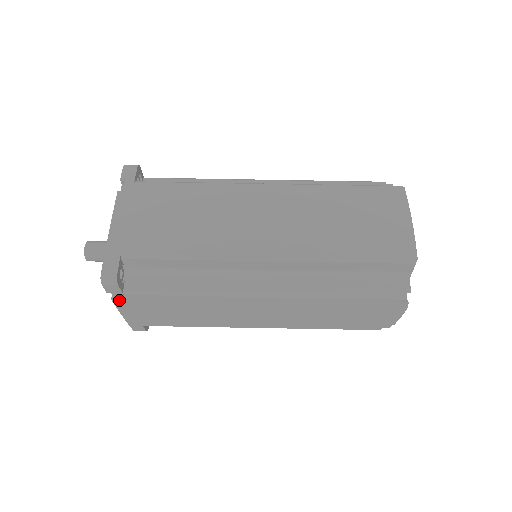
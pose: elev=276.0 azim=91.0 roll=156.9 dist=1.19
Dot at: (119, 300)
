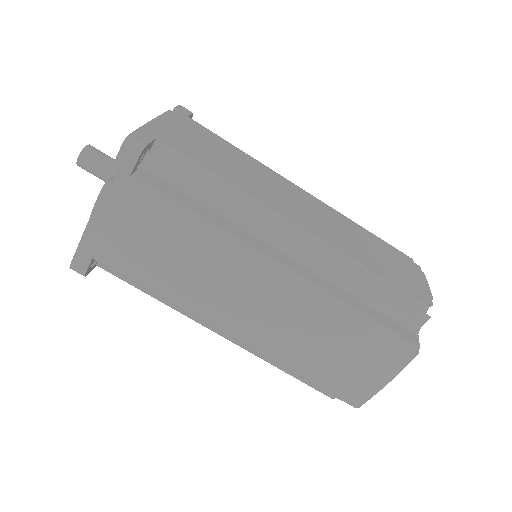
Dot at: occluded
